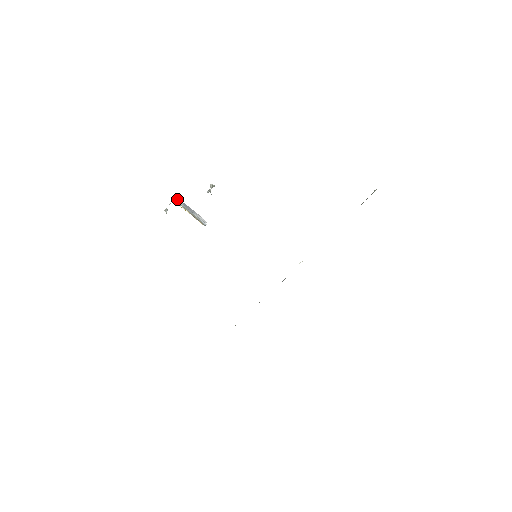
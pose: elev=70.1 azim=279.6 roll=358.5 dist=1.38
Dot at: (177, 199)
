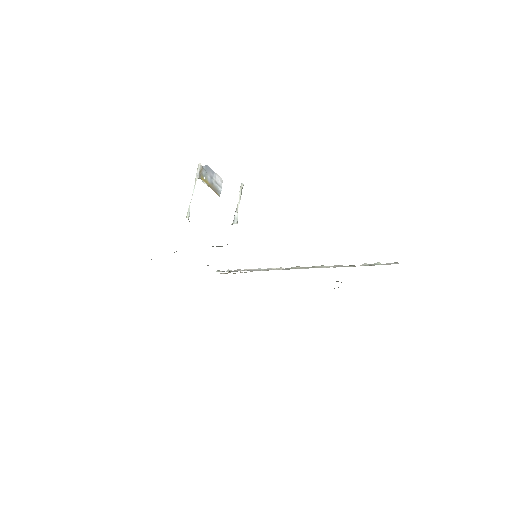
Dot at: (201, 169)
